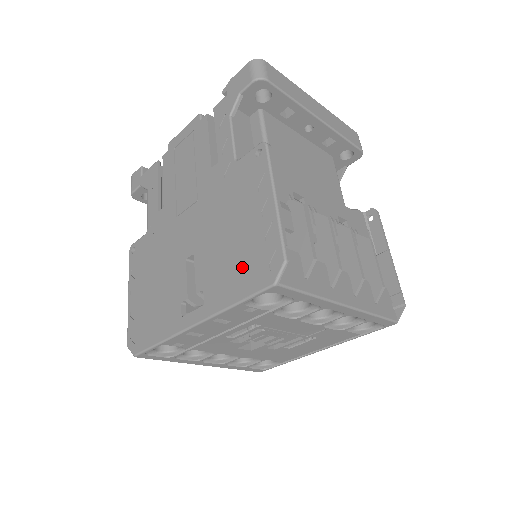
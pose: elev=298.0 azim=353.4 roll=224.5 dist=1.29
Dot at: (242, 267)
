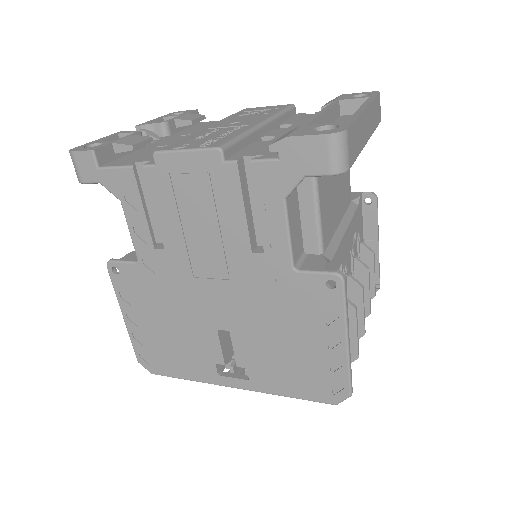
Dot at: (299, 376)
